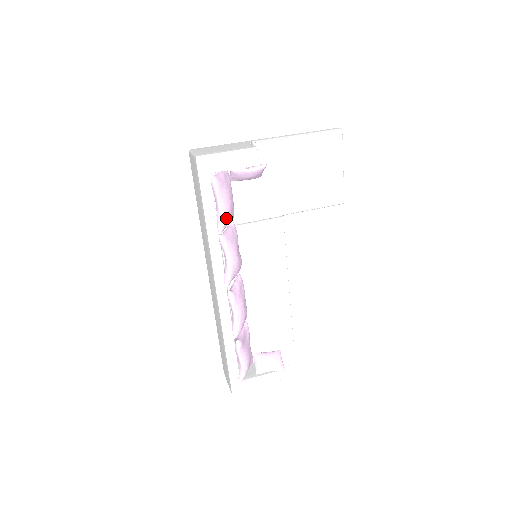
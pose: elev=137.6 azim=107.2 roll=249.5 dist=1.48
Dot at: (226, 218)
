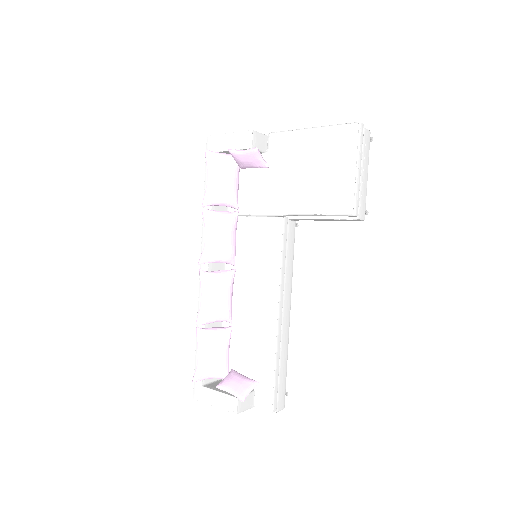
Dot at: (213, 194)
